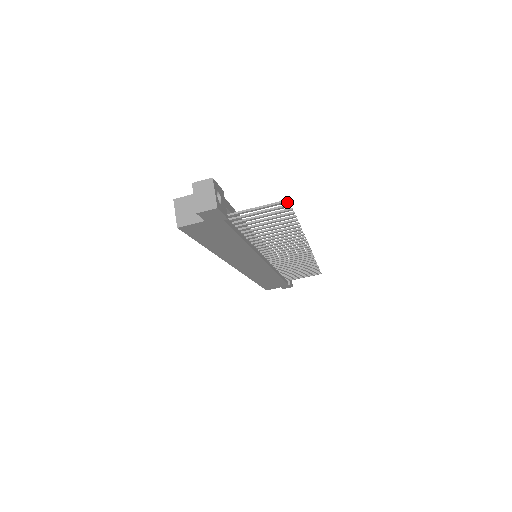
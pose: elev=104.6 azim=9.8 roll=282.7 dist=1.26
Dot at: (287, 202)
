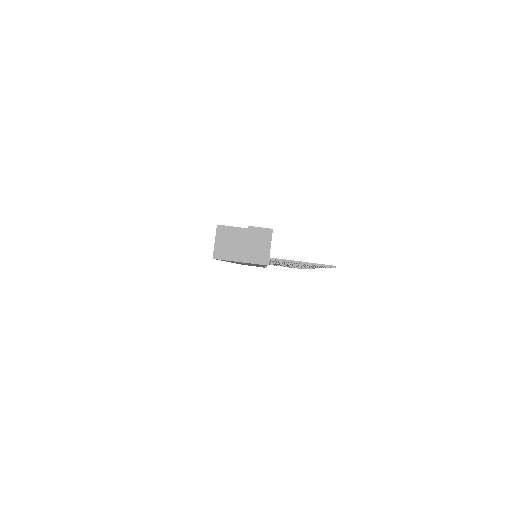
Dot at: (333, 267)
